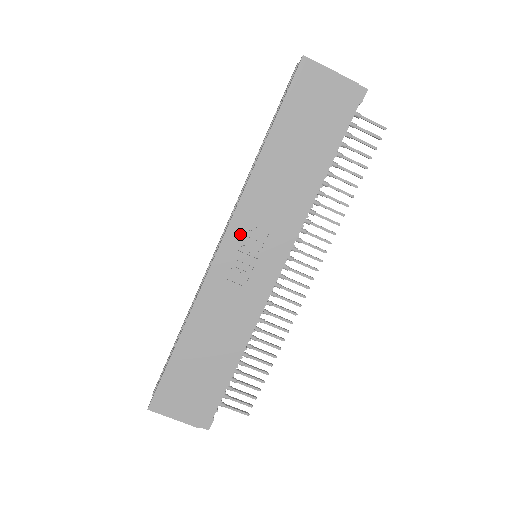
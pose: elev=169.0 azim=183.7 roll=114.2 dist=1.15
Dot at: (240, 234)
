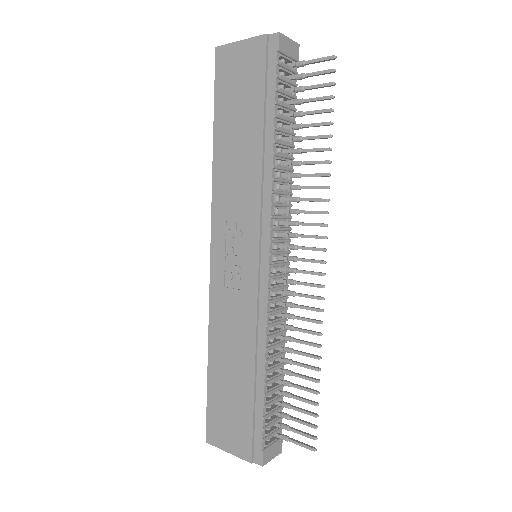
Dot at: (222, 237)
